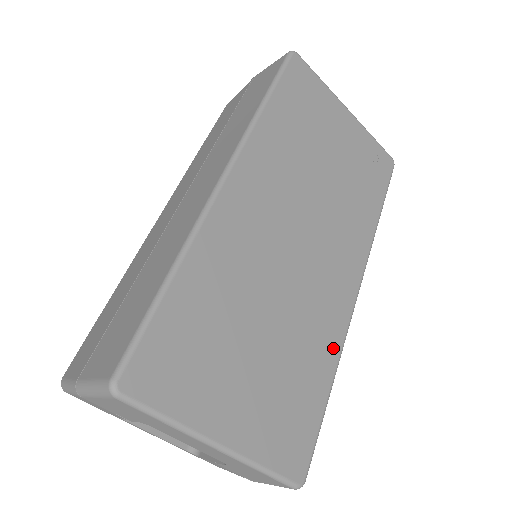
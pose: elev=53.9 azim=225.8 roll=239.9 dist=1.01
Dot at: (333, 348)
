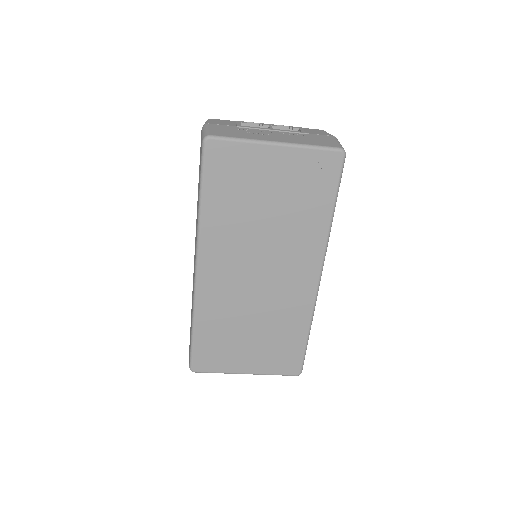
Dot at: (305, 316)
